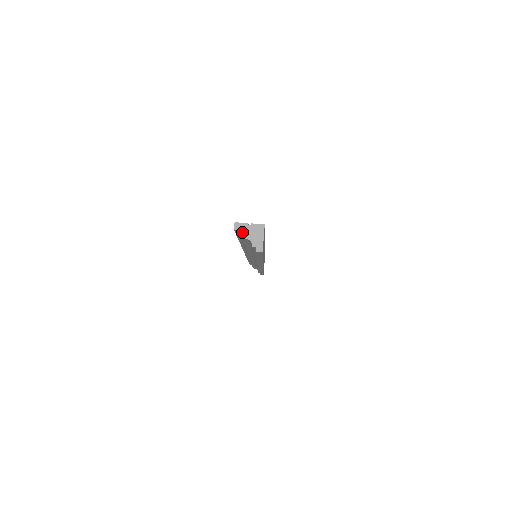
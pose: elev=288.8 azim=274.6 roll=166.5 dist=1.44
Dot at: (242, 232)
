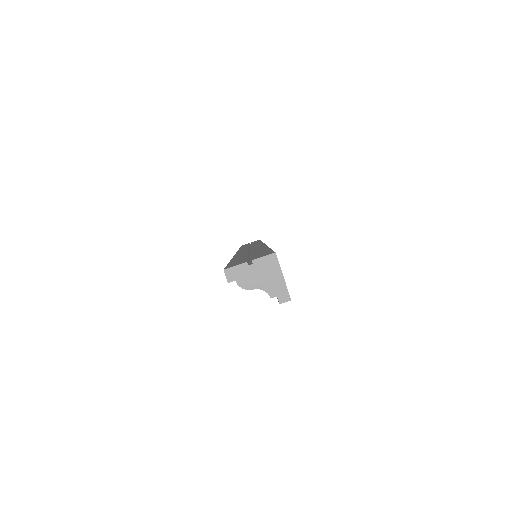
Dot at: (243, 281)
